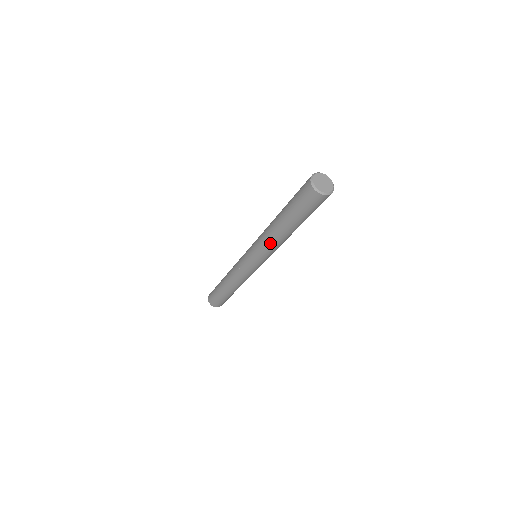
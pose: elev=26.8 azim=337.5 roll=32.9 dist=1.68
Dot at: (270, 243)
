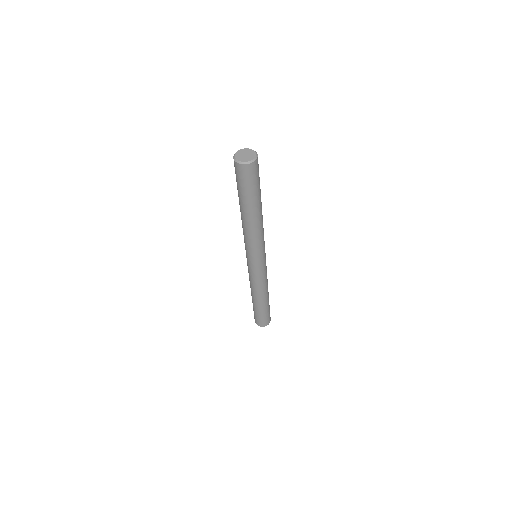
Dot at: (249, 234)
